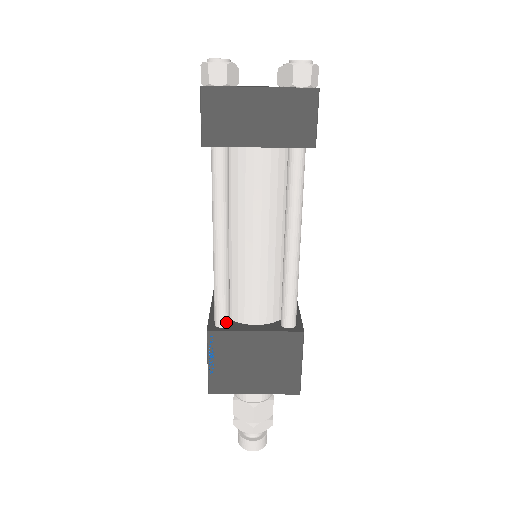
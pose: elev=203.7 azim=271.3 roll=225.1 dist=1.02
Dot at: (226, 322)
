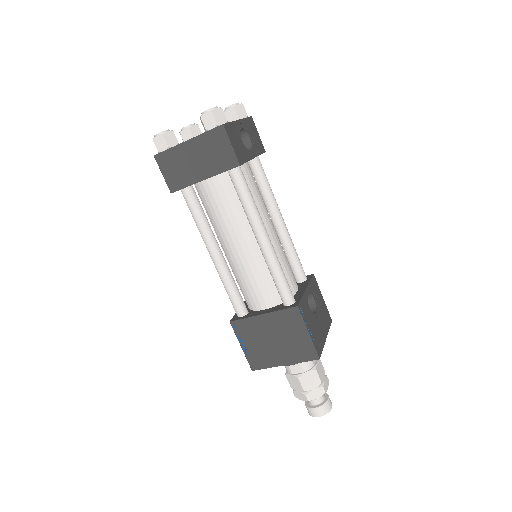
Dot at: (243, 312)
